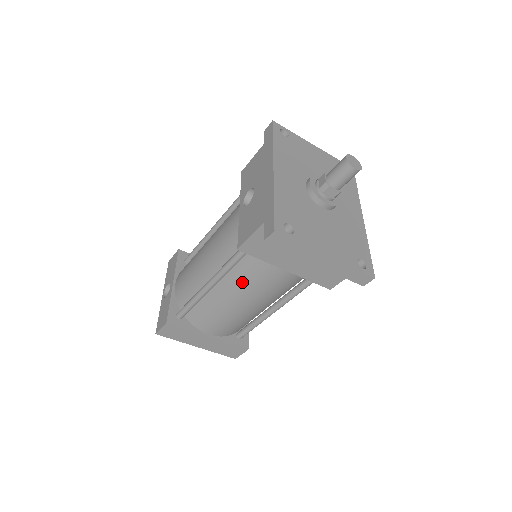
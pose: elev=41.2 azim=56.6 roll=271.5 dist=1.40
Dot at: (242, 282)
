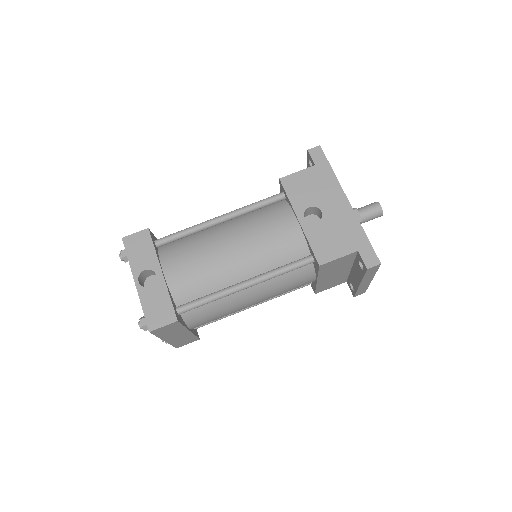
Dot at: (275, 286)
